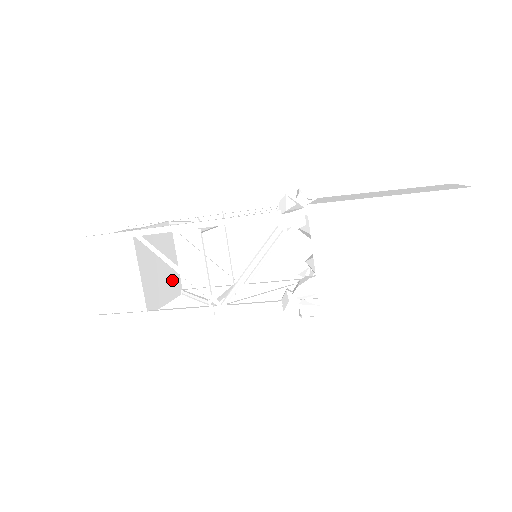
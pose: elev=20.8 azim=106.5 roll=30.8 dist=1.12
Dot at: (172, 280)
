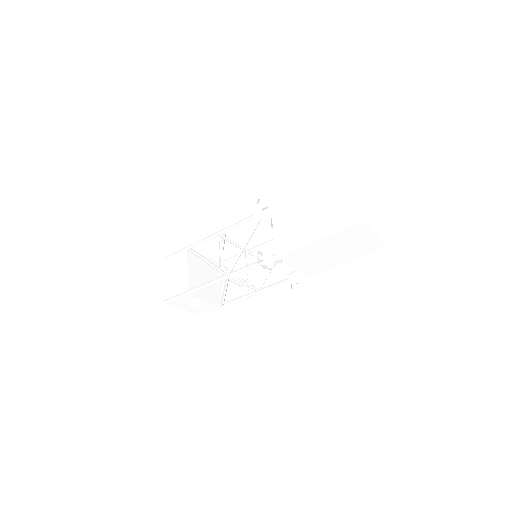
Dot at: (214, 293)
